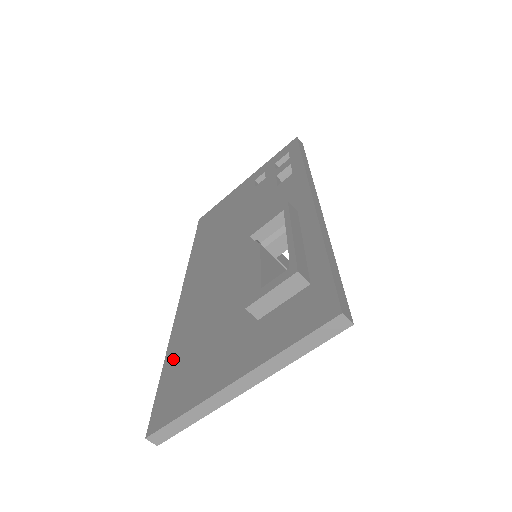
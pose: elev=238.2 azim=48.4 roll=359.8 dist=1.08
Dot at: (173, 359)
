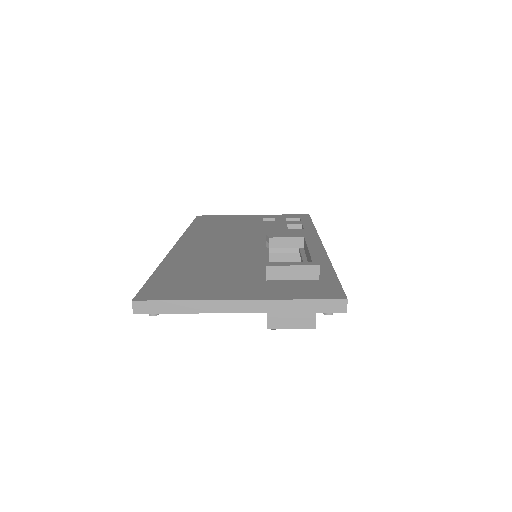
Dot at: (167, 272)
